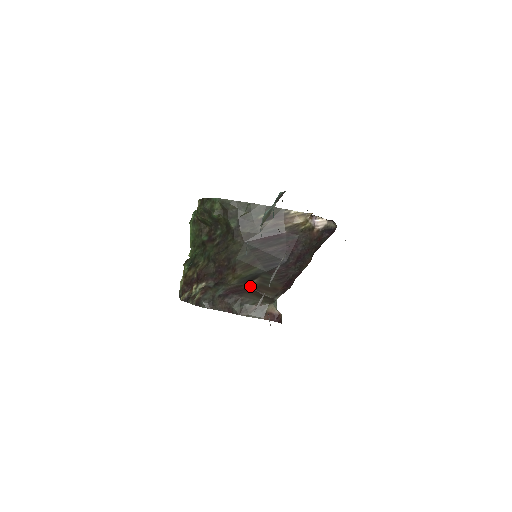
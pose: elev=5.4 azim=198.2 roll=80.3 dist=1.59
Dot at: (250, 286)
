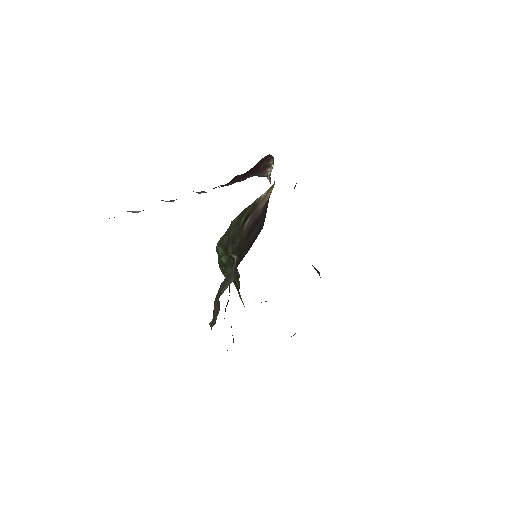
Dot at: occluded
